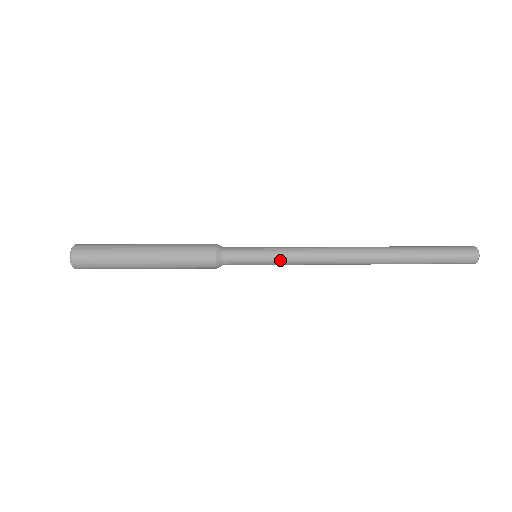
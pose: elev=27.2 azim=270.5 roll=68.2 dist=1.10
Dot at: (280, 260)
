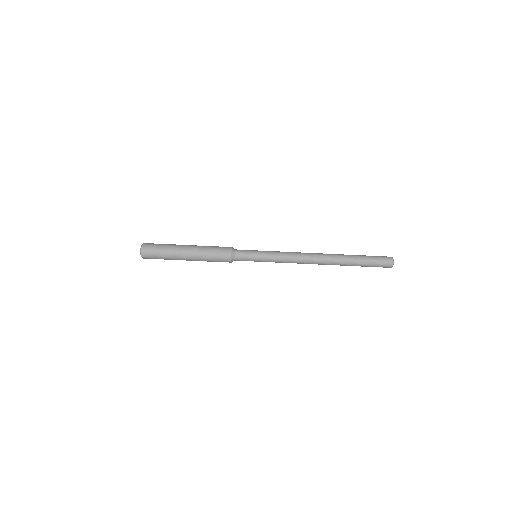
Dot at: (271, 258)
